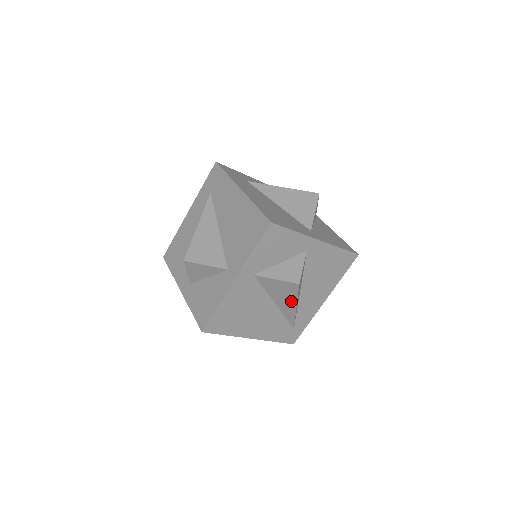
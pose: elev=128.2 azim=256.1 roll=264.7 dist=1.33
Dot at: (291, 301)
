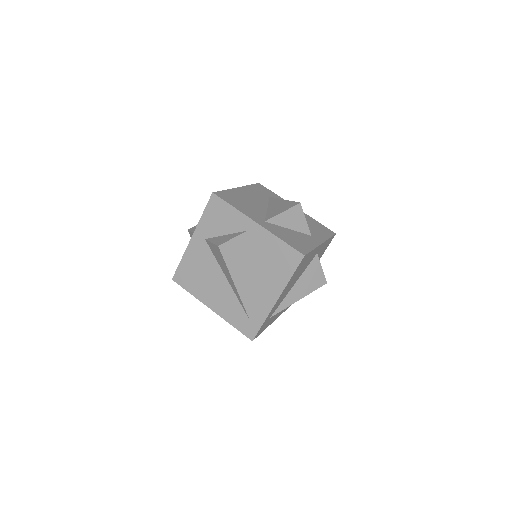
Dot at: (228, 273)
